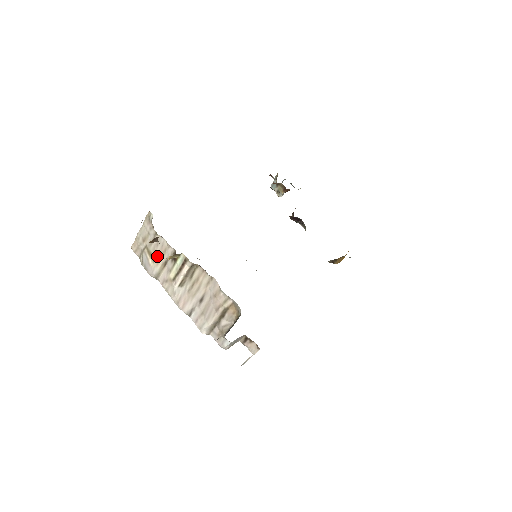
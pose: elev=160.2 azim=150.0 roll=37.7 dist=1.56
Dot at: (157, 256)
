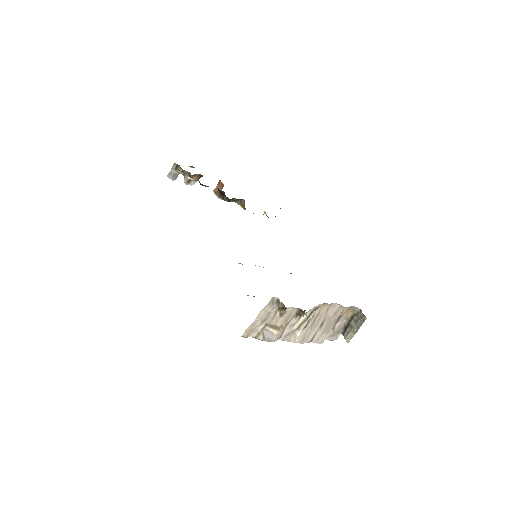
Dot at: (281, 324)
